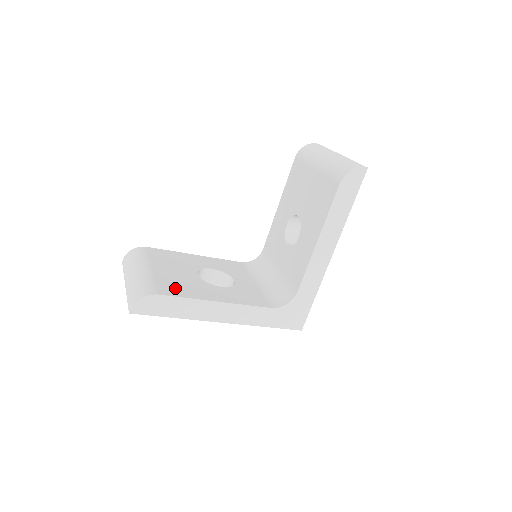
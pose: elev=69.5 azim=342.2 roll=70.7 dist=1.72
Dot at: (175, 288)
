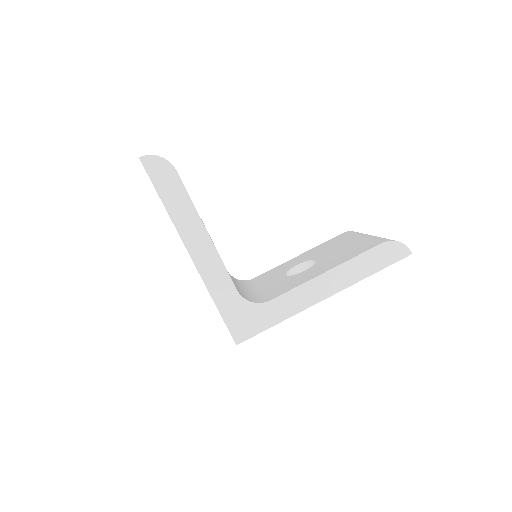
Dot at: occluded
